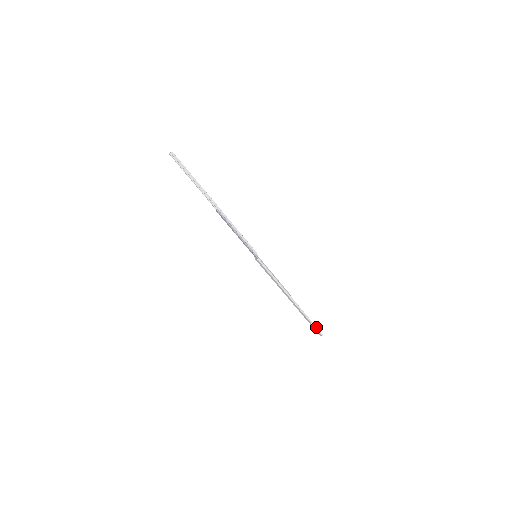
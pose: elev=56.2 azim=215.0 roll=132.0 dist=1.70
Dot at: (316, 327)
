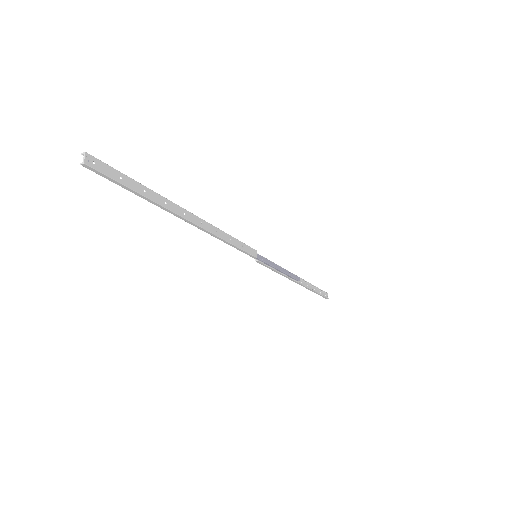
Dot at: (322, 296)
